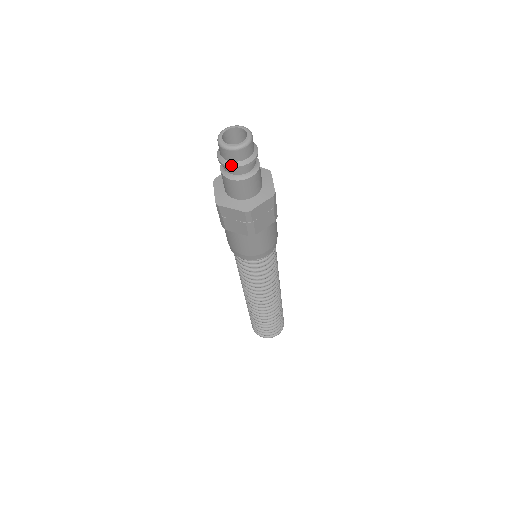
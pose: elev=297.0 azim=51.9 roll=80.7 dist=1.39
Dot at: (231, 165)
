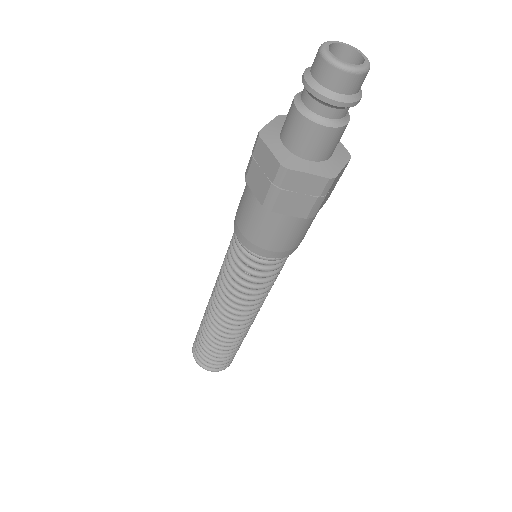
Dot at: (340, 99)
